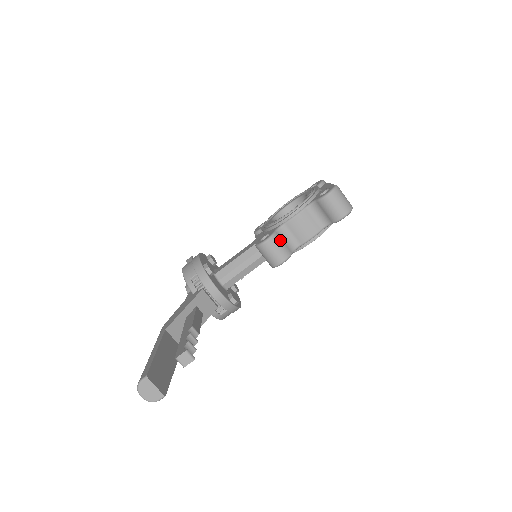
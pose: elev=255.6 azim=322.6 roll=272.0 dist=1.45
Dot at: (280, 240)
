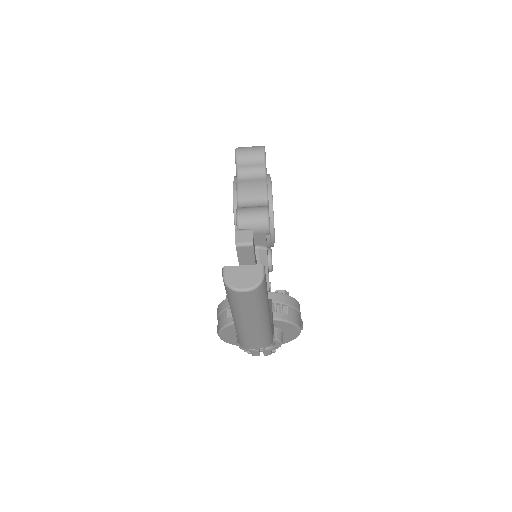
Dot at: (247, 207)
